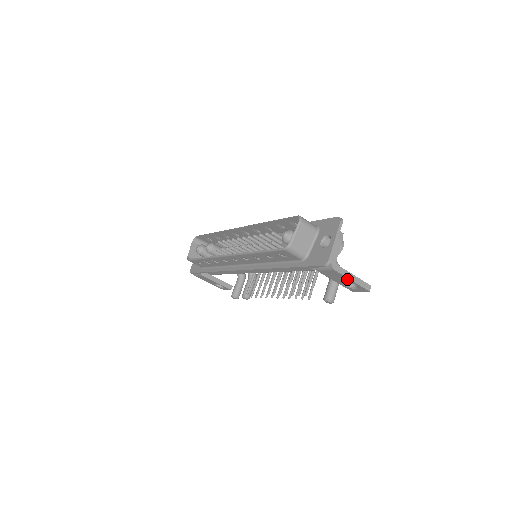
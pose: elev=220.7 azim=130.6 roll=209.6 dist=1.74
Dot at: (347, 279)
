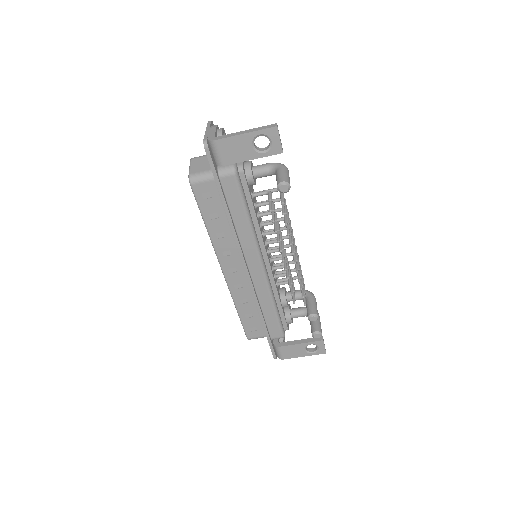
Dot at: (241, 138)
